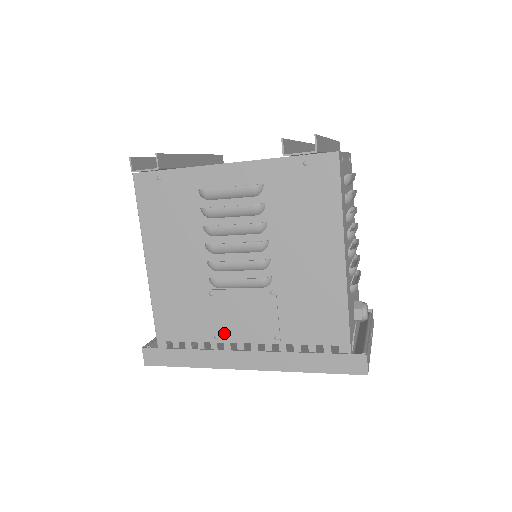
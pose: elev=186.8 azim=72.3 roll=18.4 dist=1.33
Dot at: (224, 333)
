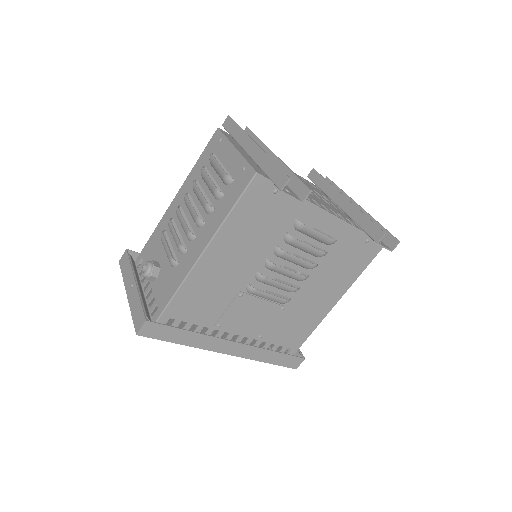
Dot at: (227, 325)
